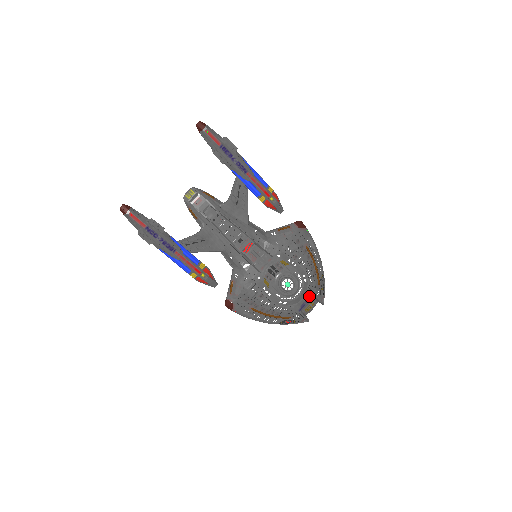
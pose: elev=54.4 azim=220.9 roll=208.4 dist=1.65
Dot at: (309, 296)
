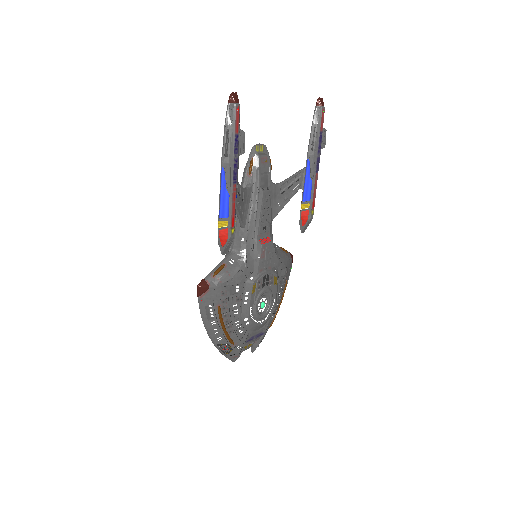
Dot at: (261, 332)
